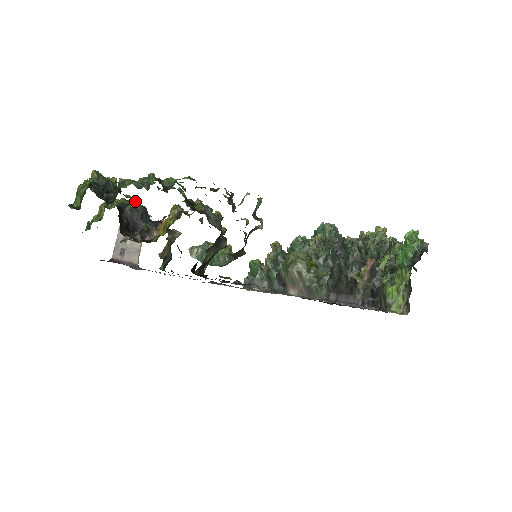
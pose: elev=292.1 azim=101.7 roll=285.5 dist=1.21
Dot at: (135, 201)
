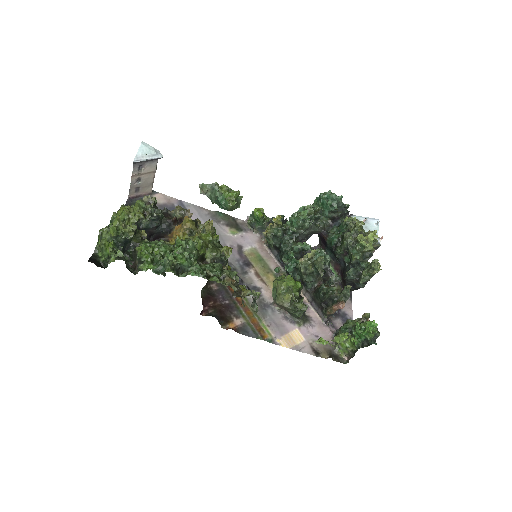
Dot at: (150, 217)
